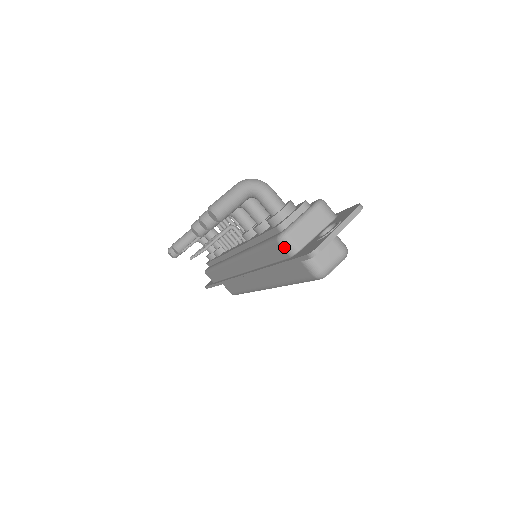
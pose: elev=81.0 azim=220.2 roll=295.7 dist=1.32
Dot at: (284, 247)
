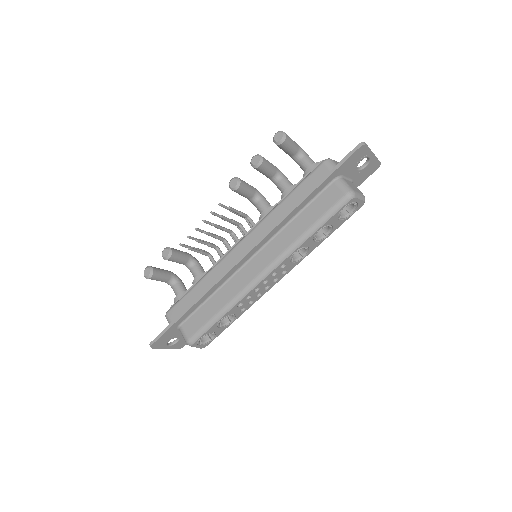
Dot at: (328, 165)
